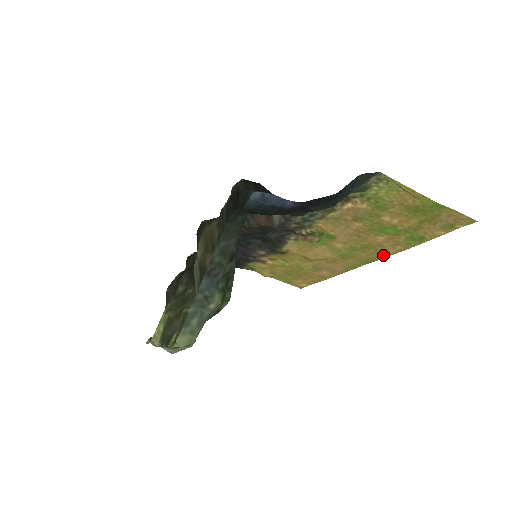
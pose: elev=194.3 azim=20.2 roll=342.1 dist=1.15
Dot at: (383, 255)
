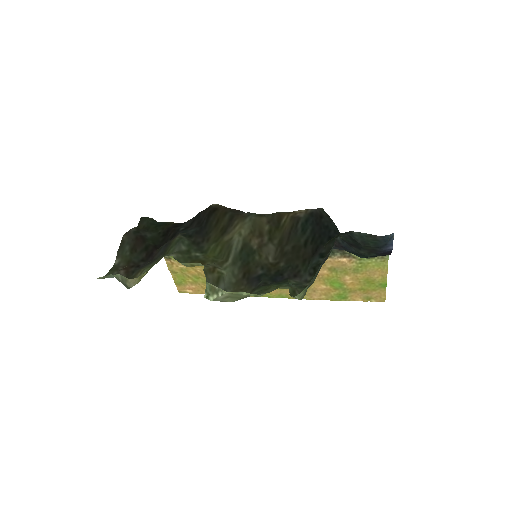
Dot at: (304, 297)
